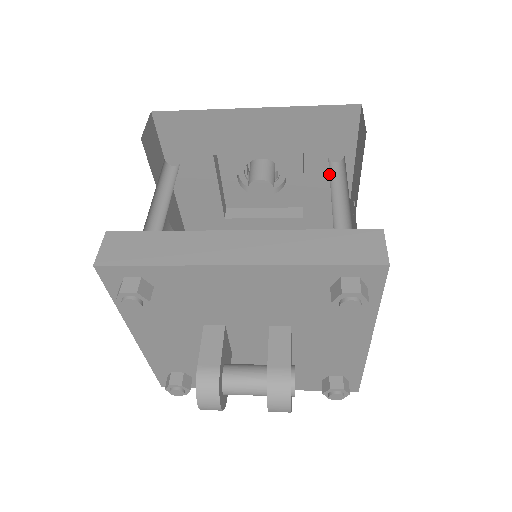
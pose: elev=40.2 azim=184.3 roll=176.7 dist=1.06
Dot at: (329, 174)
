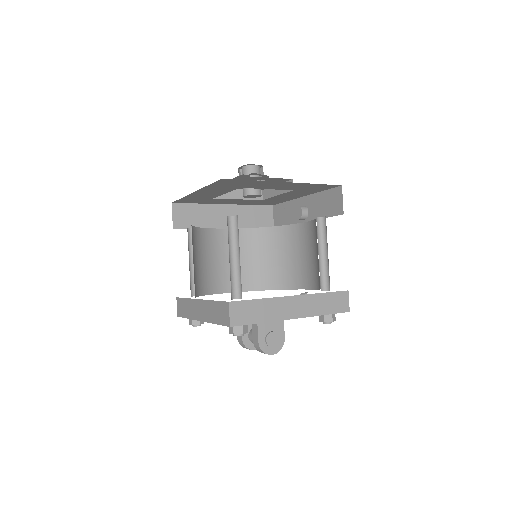
Dot at: (232, 233)
